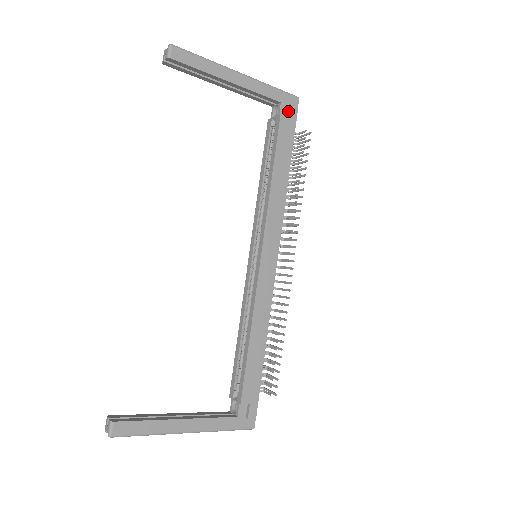
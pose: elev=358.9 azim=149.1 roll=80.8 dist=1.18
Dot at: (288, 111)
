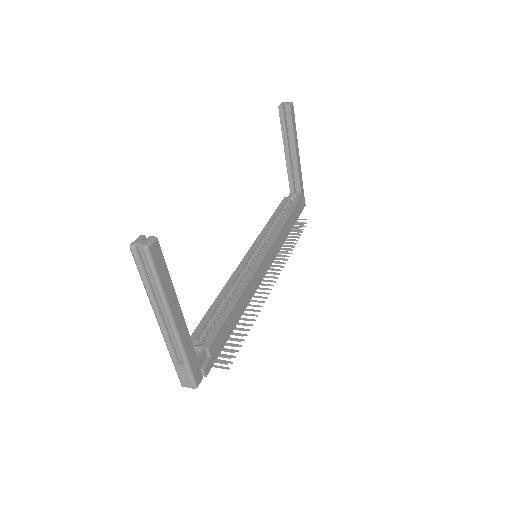
Dot at: occluded
